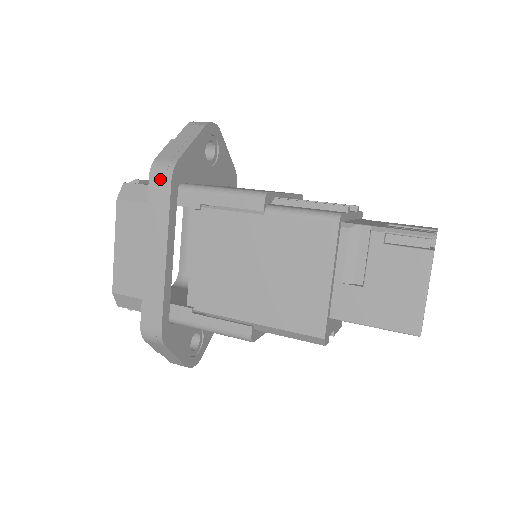
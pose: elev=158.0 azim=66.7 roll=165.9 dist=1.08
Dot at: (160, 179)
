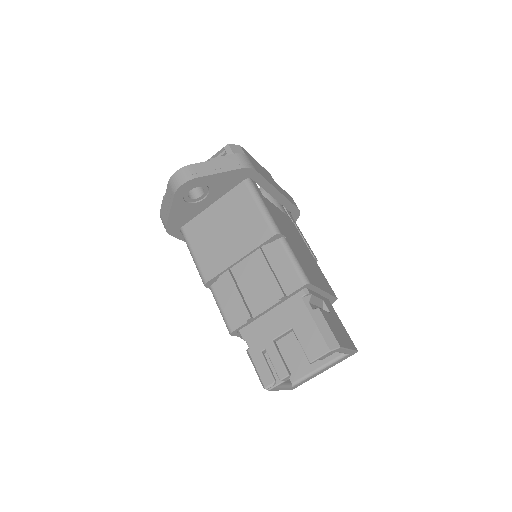
Dot at: occluded
